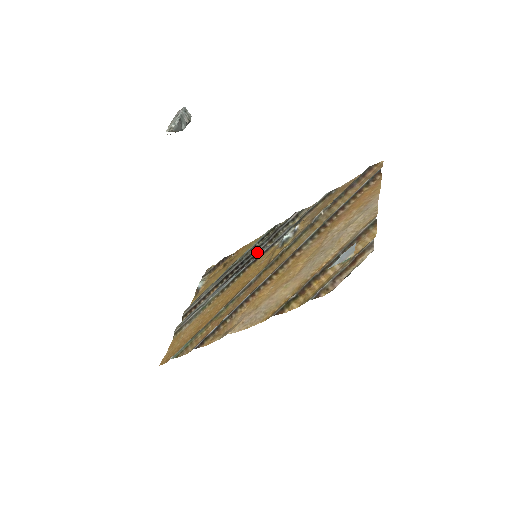
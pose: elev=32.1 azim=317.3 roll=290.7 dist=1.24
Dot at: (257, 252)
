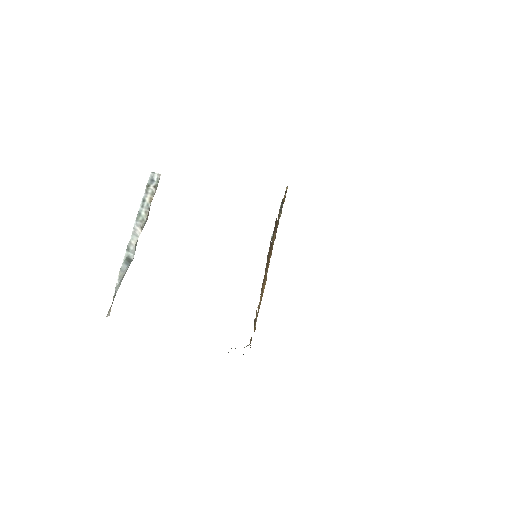
Dot at: occluded
